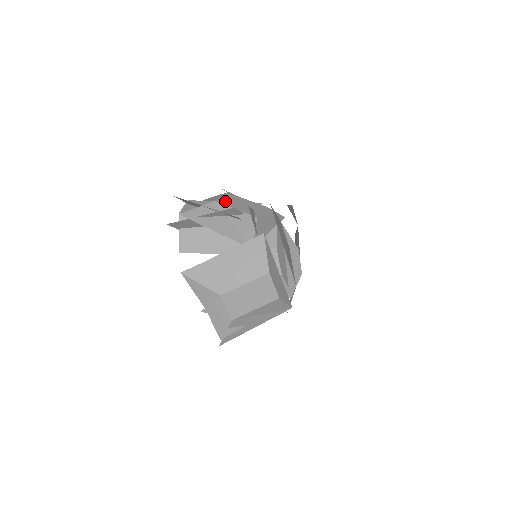
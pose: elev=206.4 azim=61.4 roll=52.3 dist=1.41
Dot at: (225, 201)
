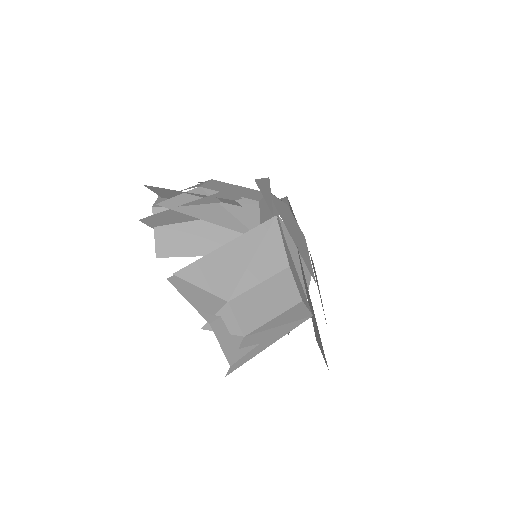
Dot at: (213, 187)
